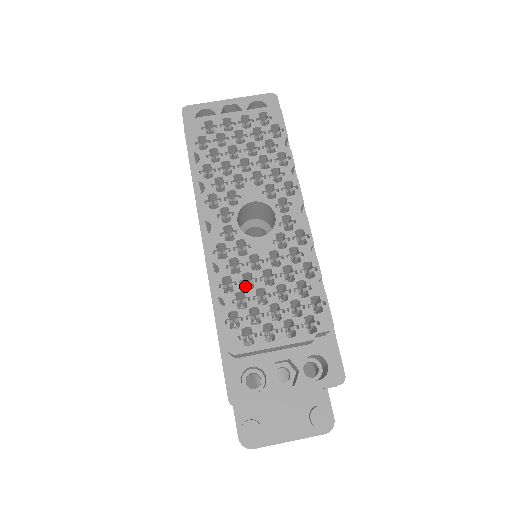
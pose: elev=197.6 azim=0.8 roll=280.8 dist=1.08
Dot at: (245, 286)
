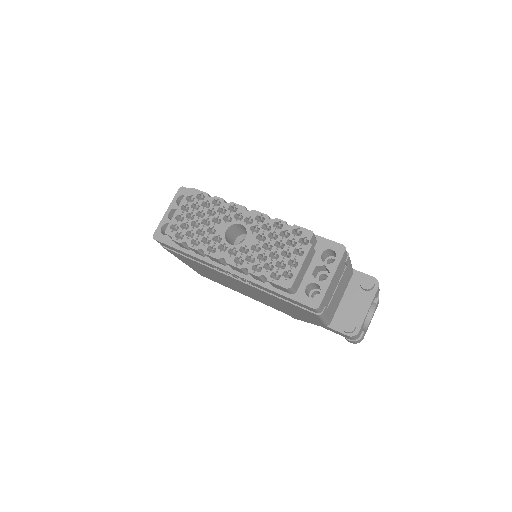
Dot at: occluded
